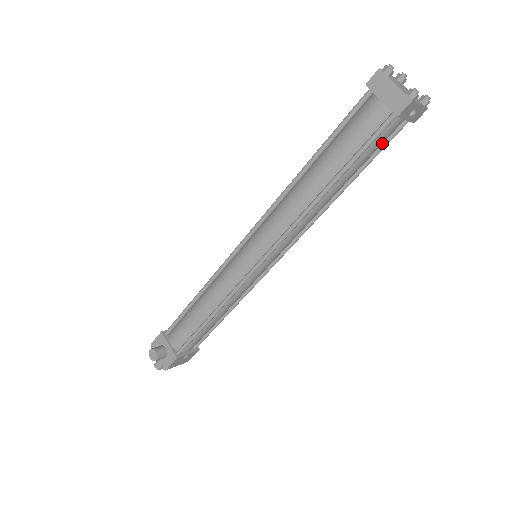
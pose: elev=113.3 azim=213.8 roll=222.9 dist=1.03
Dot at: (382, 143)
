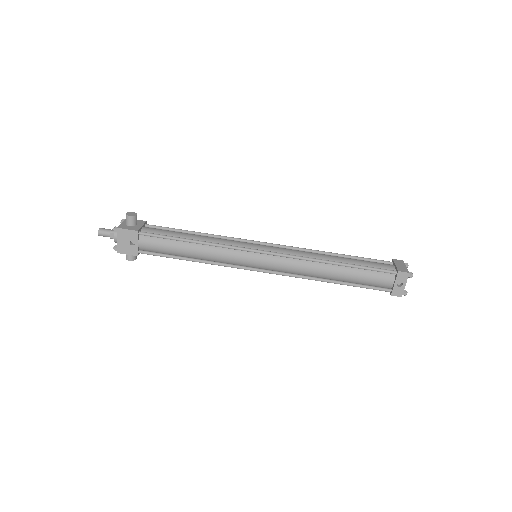
Dot at: (374, 282)
